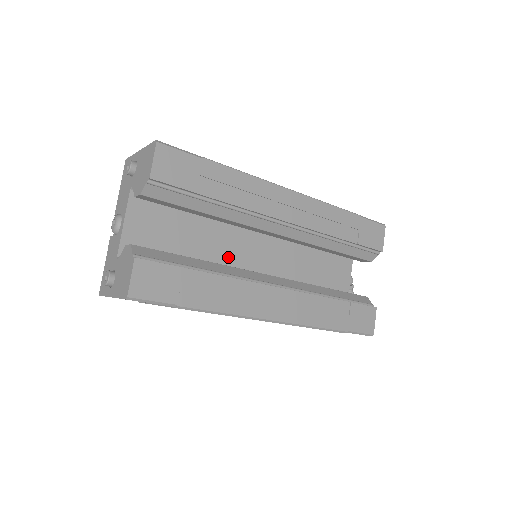
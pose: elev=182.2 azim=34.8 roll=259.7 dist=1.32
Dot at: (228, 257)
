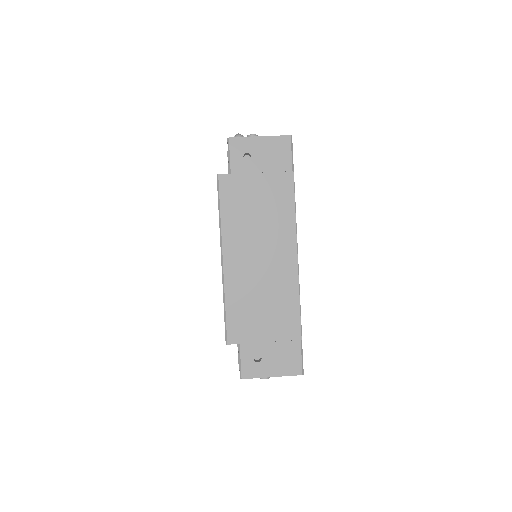
Dot at: occluded
